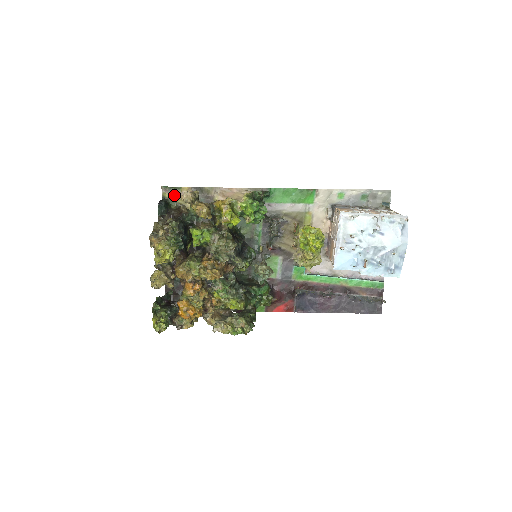
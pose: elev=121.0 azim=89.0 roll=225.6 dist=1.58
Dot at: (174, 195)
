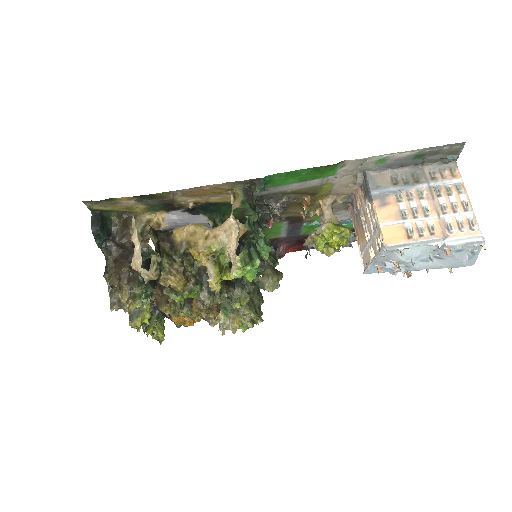
Dot at: (108, 206)
